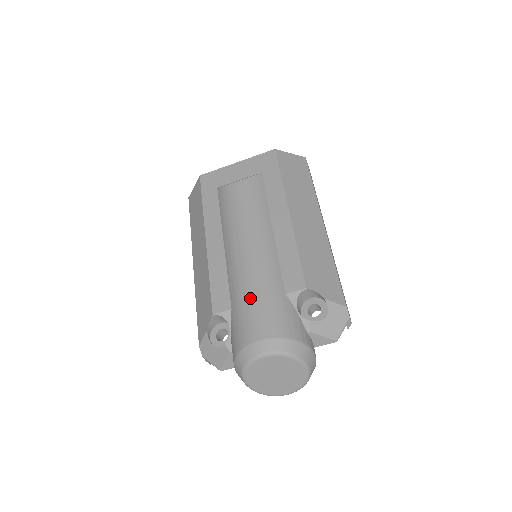
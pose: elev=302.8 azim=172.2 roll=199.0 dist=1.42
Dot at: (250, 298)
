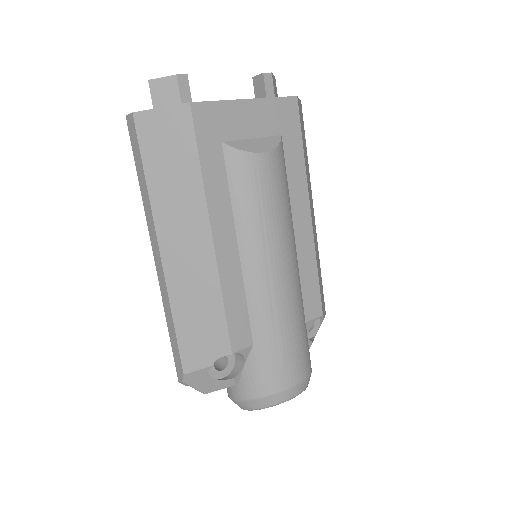
Dot at: (285, 338)
